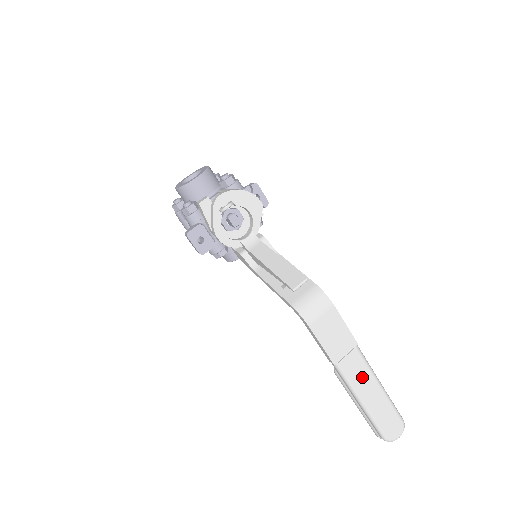
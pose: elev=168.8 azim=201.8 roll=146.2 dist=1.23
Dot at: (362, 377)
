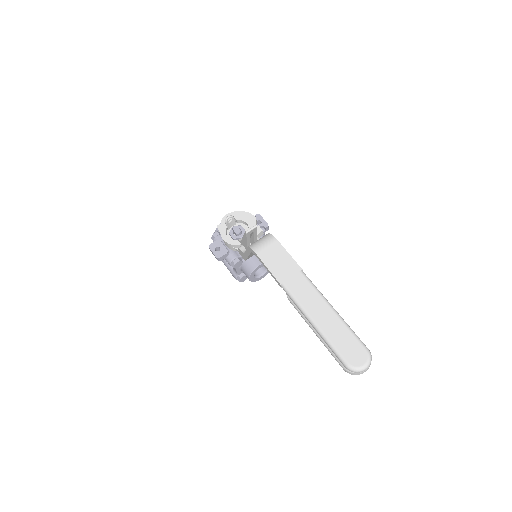
Dot at: (309, 297)
